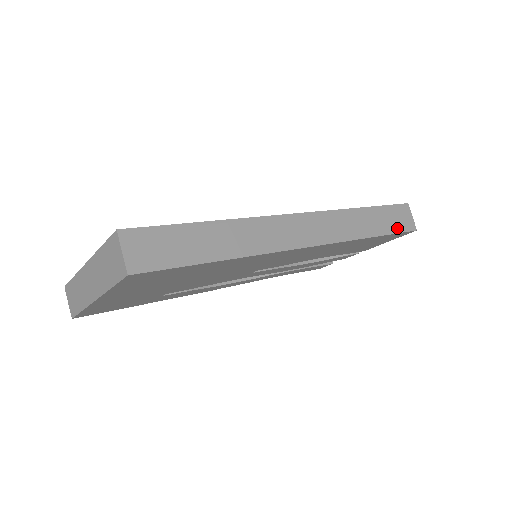
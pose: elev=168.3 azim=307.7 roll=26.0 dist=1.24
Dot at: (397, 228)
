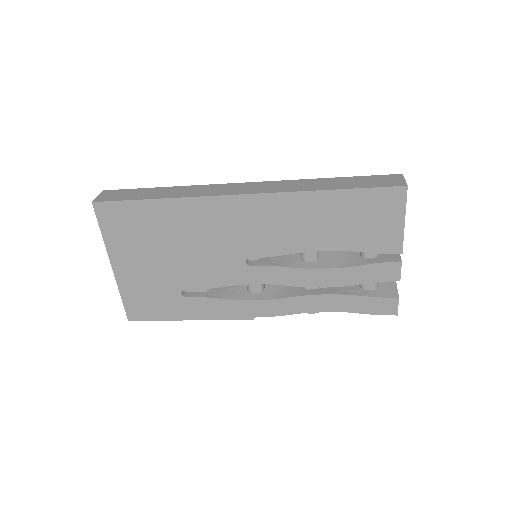
Dot at: (372, 185)
